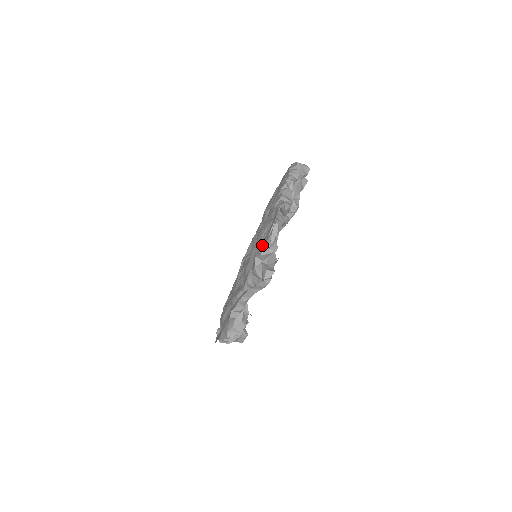
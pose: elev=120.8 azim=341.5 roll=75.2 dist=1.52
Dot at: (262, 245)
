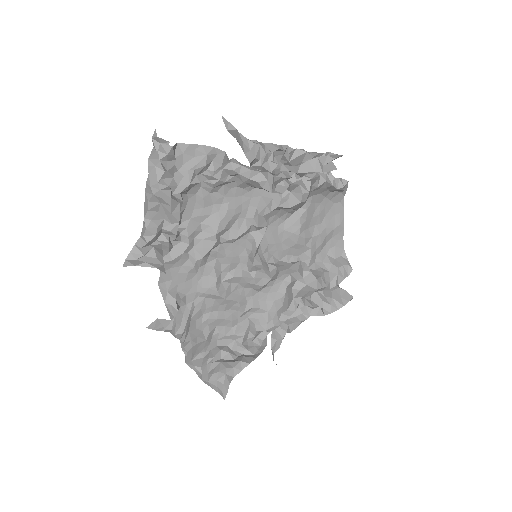
Dot at: occluded
